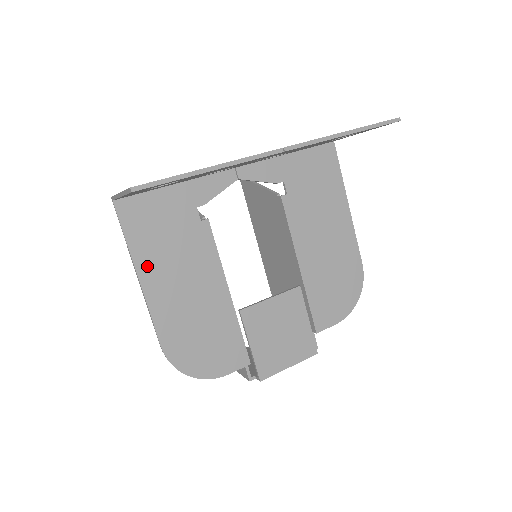
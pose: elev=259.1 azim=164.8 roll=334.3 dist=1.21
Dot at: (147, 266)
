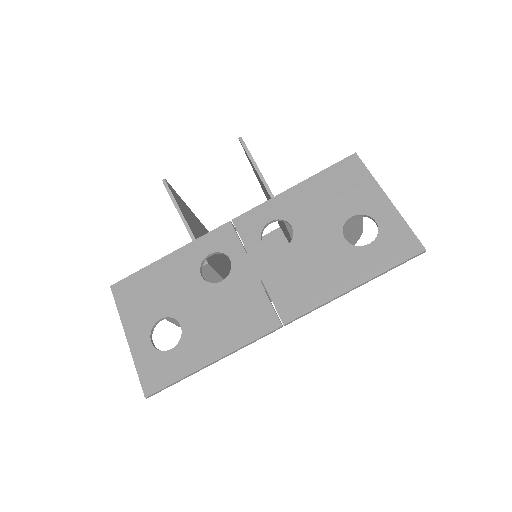
Dot at: occluded
